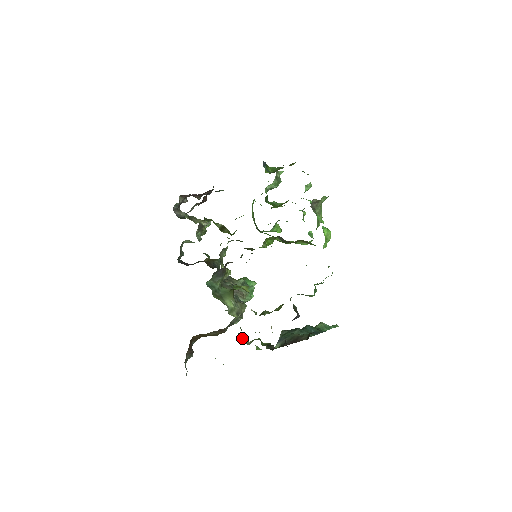
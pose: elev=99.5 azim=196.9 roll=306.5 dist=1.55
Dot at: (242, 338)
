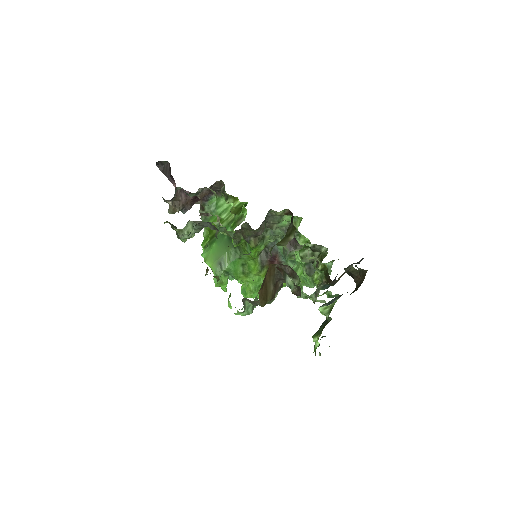
Dot at: occluded
